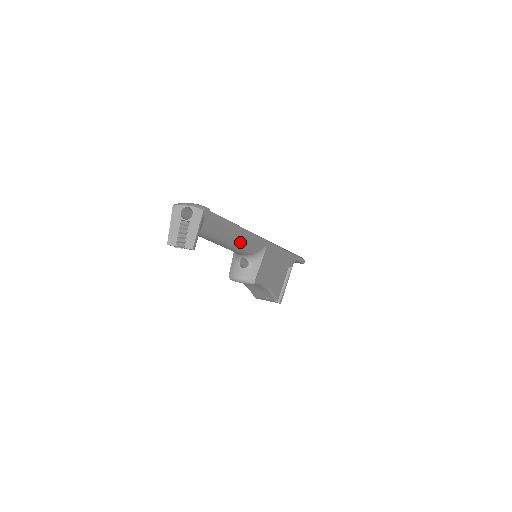
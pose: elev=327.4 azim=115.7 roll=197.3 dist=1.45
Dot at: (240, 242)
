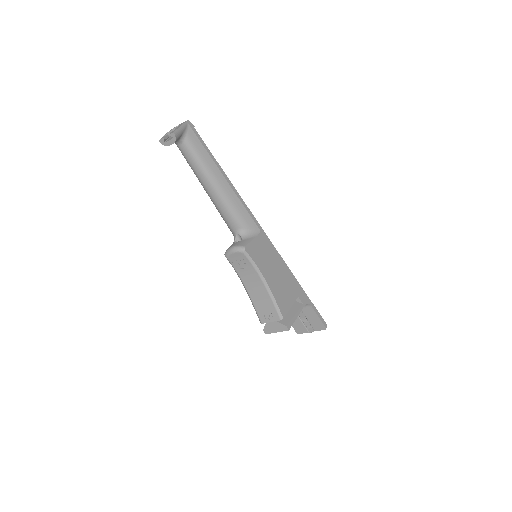
Dot at: (227, 193)
